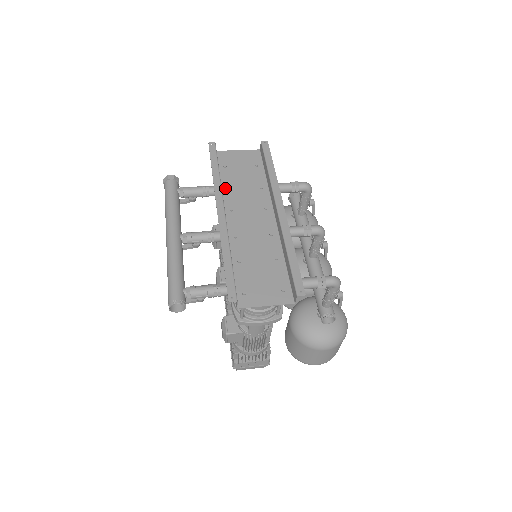
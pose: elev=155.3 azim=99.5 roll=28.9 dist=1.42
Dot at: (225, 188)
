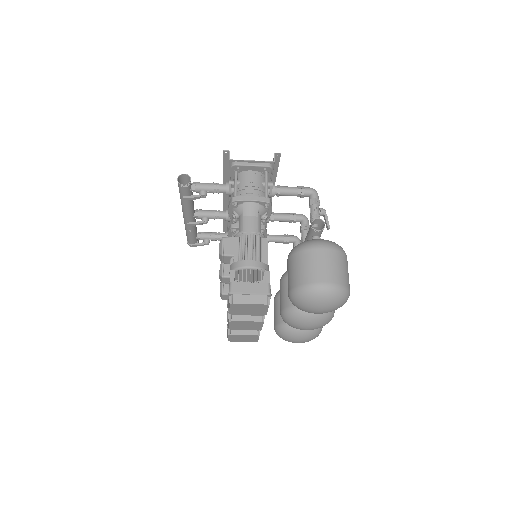
Dot at: occluded
